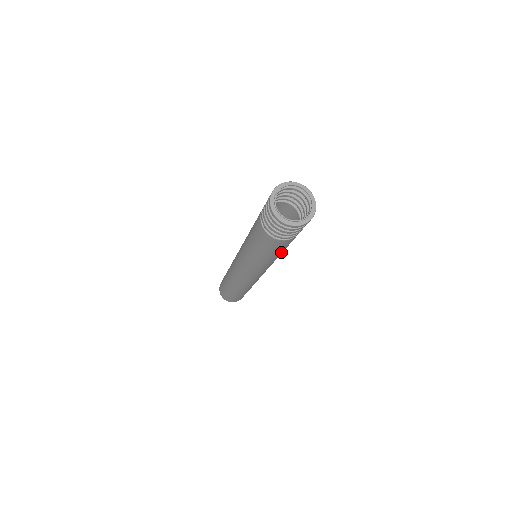
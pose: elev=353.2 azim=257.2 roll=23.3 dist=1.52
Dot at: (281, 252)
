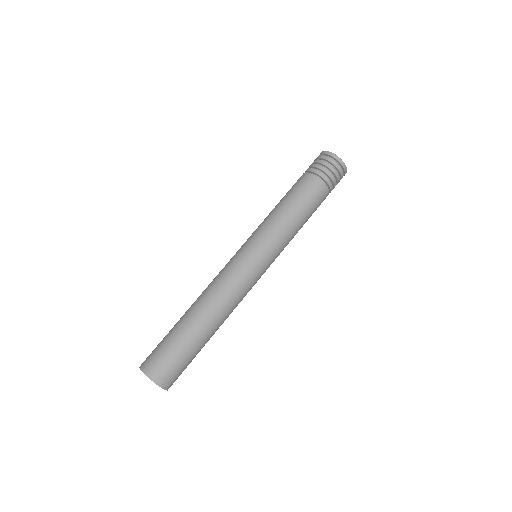
Dot at: (305, 222)
